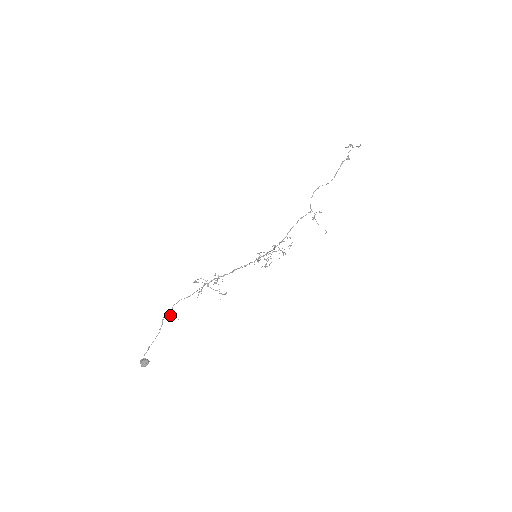
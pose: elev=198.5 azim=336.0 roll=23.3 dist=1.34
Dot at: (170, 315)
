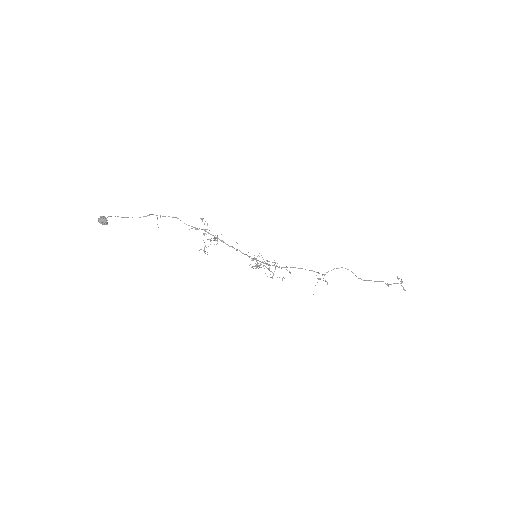
Dot at: occluded
